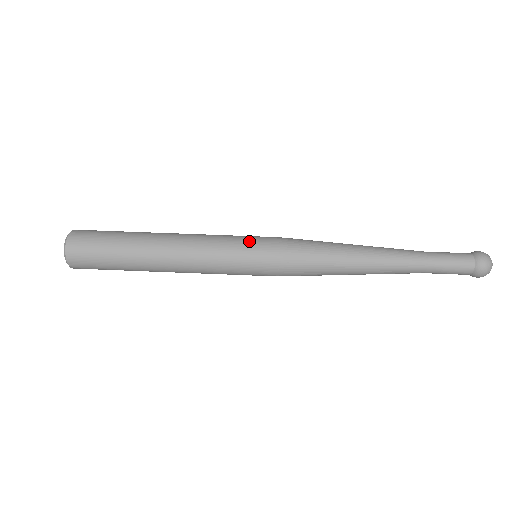
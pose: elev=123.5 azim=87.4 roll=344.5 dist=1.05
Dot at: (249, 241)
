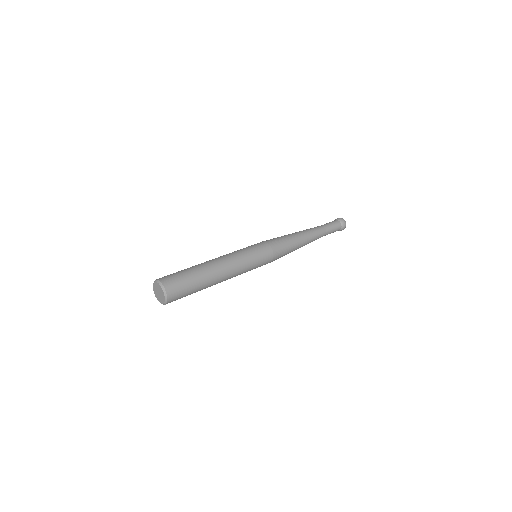
Dot at: occluded
